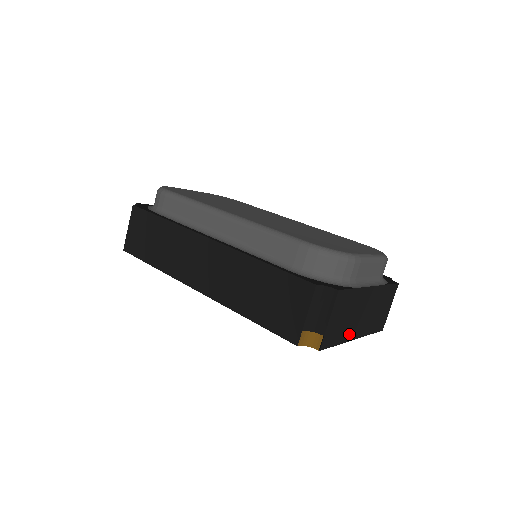
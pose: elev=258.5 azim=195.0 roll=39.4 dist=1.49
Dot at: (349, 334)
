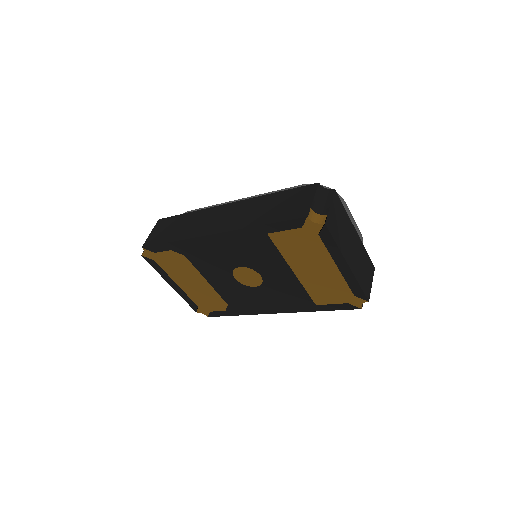
Dot at: (344, 250)
